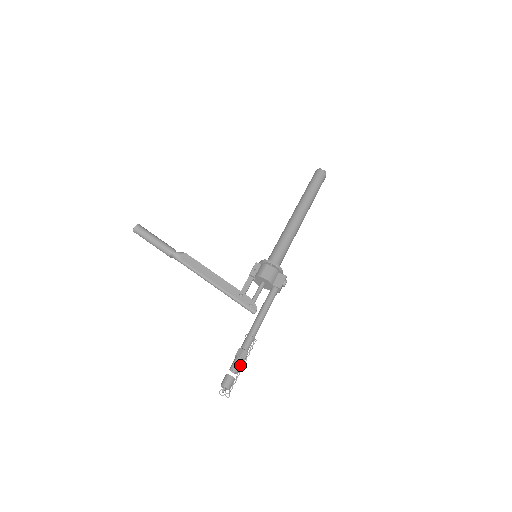
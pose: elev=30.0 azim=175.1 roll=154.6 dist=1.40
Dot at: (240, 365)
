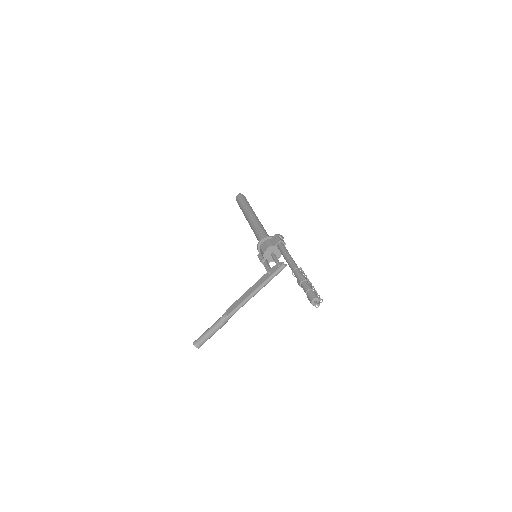
Dot at: (308, 285)
